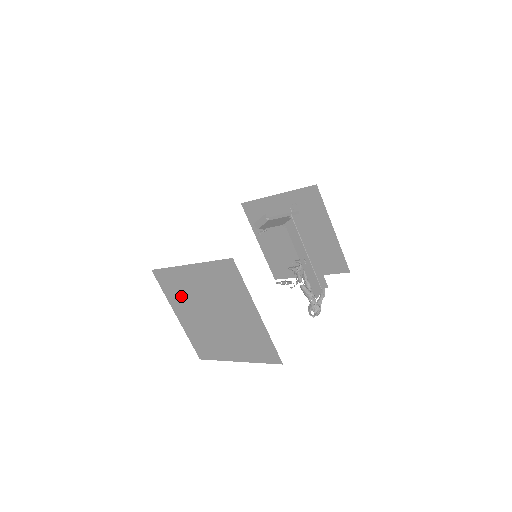
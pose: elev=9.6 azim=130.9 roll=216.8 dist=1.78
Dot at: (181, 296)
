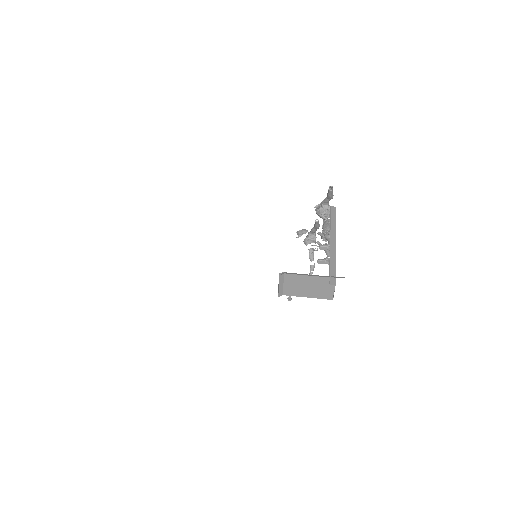
Dot at: occluded
